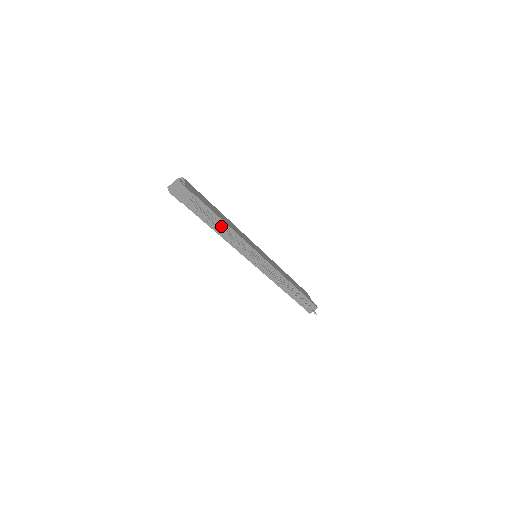
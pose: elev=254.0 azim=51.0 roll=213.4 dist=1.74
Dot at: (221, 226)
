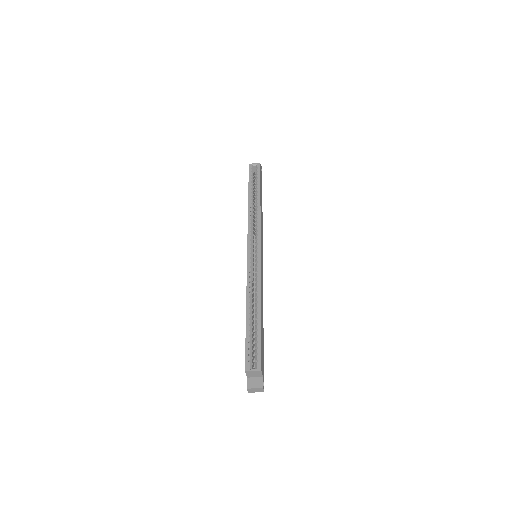
Dot at: occluded
